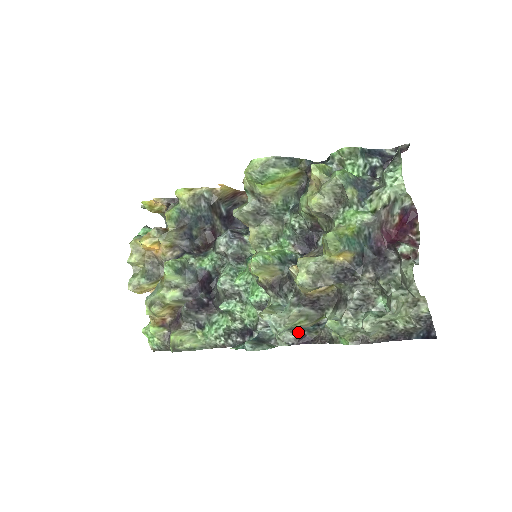
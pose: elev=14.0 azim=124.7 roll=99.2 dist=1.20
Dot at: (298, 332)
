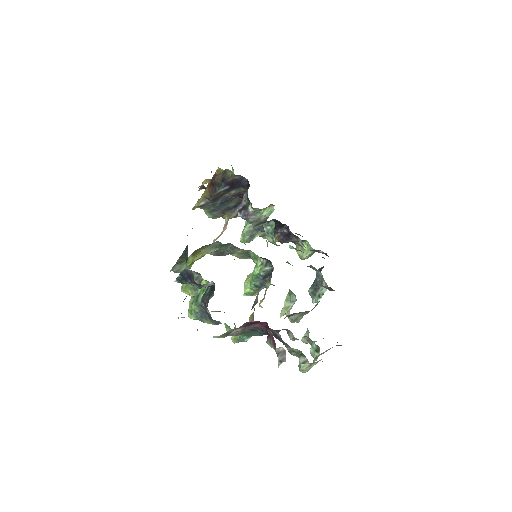
Dot at: occluded
